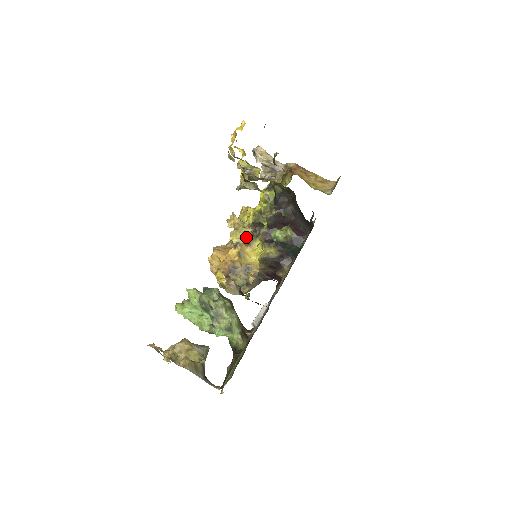
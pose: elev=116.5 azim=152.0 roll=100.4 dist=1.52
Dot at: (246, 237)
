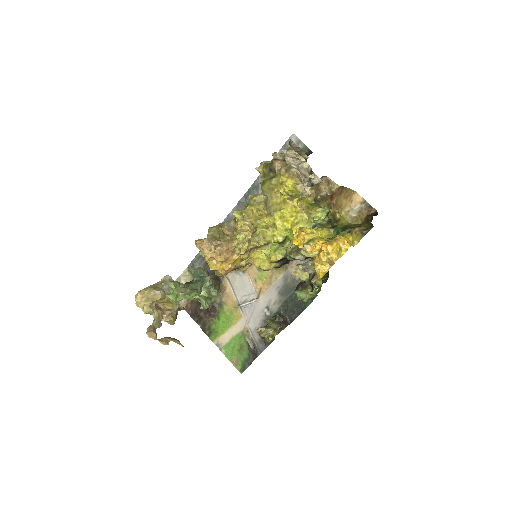
Dot at: occluded
